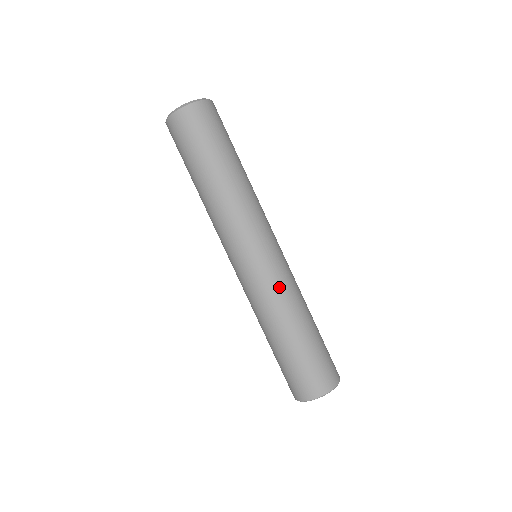
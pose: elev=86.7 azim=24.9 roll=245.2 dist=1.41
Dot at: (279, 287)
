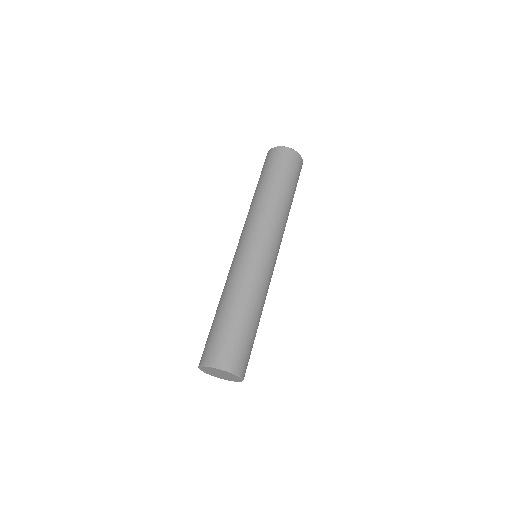
Dot at: (263, 278)
